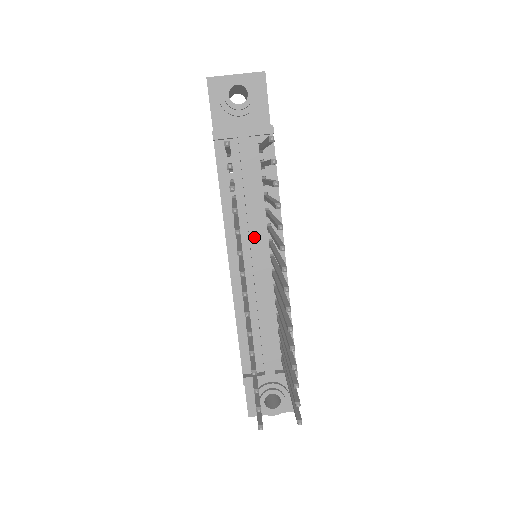
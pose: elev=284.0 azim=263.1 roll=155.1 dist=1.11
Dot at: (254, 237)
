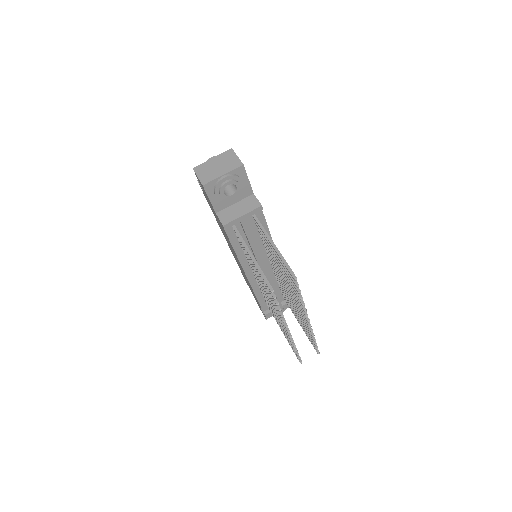
Dot at: (260, 261)
